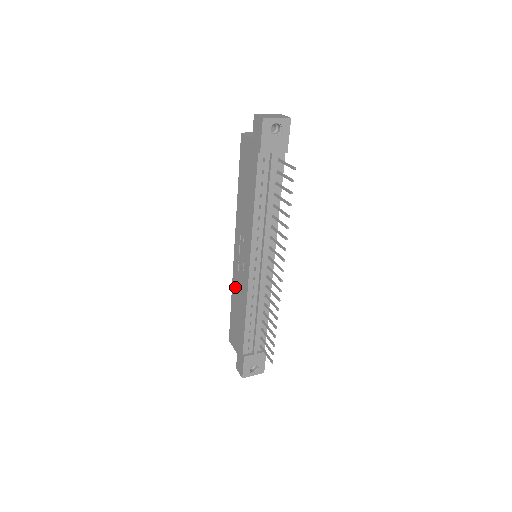
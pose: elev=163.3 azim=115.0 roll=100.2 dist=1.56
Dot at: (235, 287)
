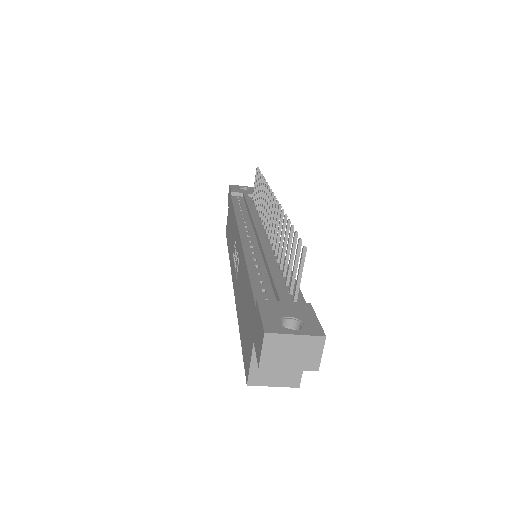
Dot at: (237, 298)
